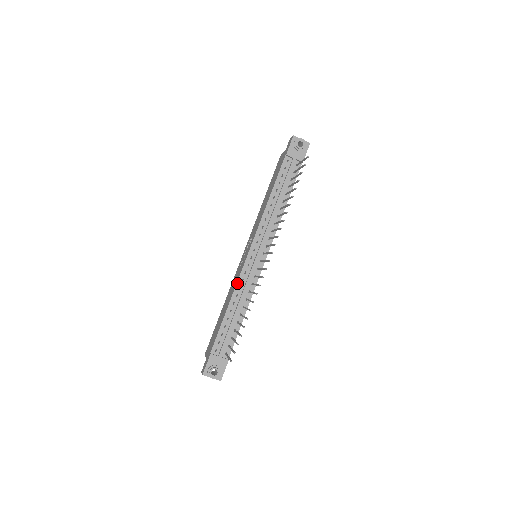
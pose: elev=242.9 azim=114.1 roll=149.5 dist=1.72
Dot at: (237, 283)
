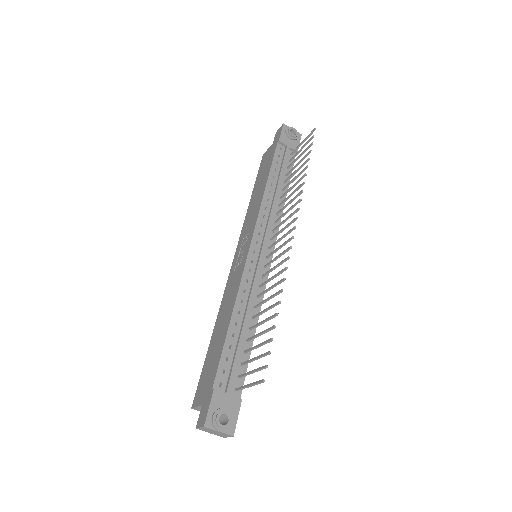
Dot at: (240, 284)
